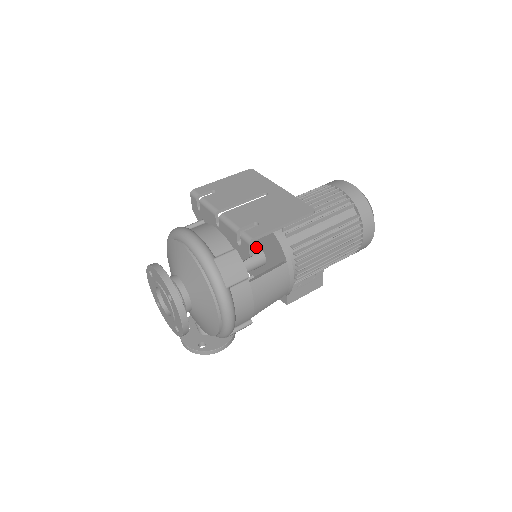
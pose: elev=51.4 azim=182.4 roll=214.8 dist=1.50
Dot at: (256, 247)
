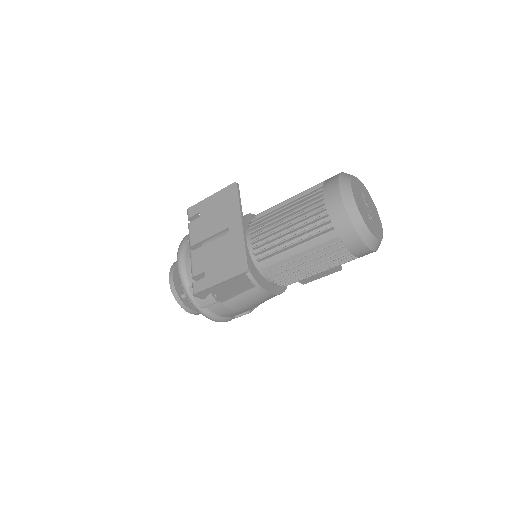
Dot at: occluded
